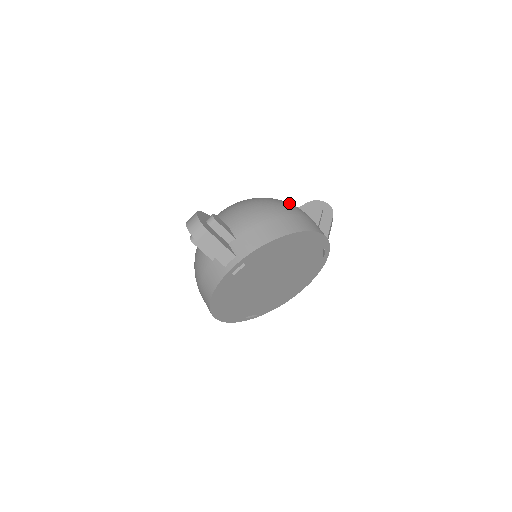
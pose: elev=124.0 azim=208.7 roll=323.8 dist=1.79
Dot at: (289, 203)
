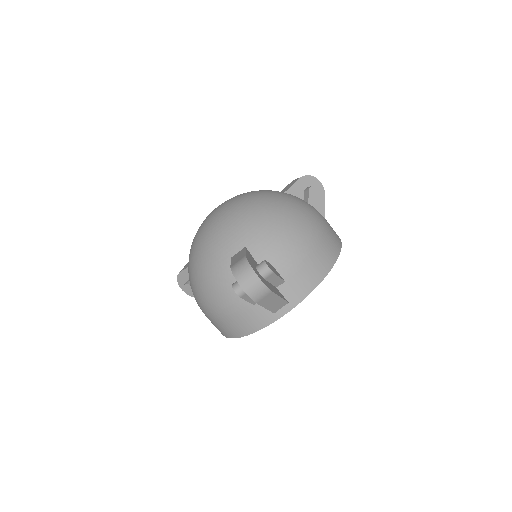
Dot at: (306, 204)
